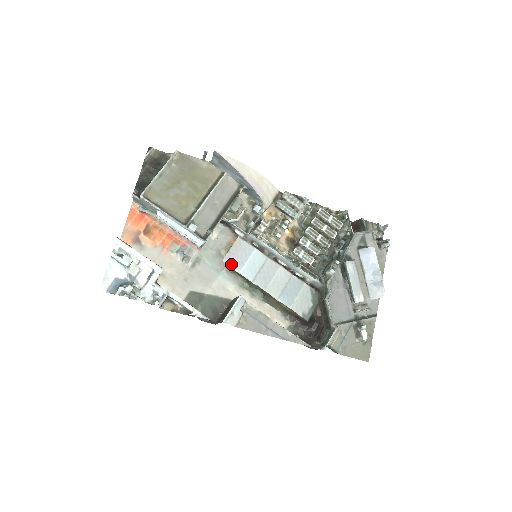
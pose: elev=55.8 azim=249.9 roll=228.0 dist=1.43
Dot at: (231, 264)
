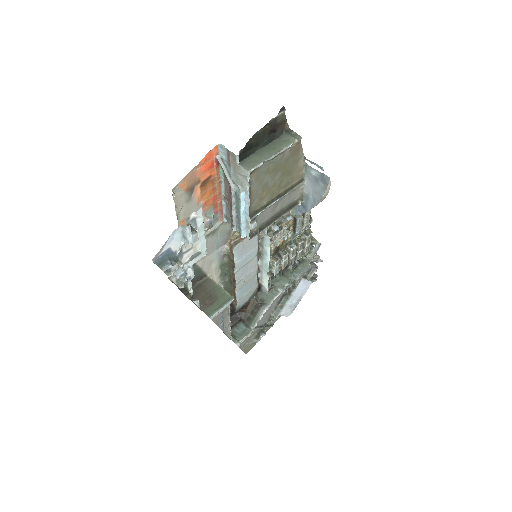
Dot at: (236, 253)
